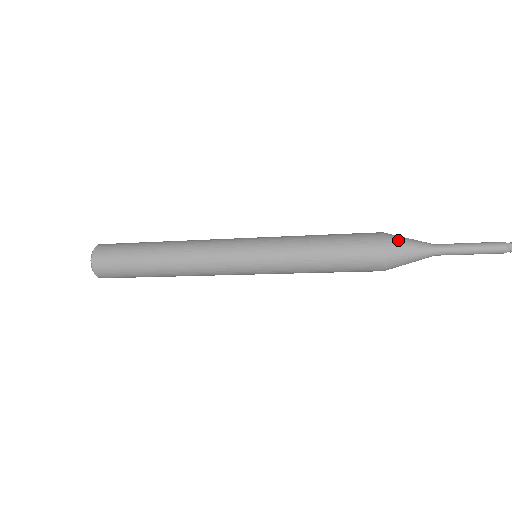
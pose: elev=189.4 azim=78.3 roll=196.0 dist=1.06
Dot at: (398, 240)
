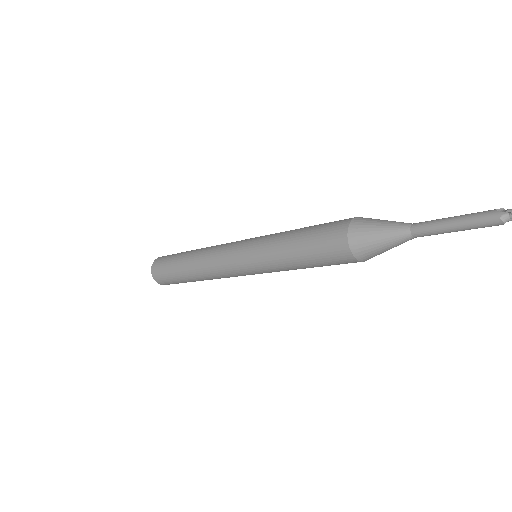
Dot at: (364, 230)
